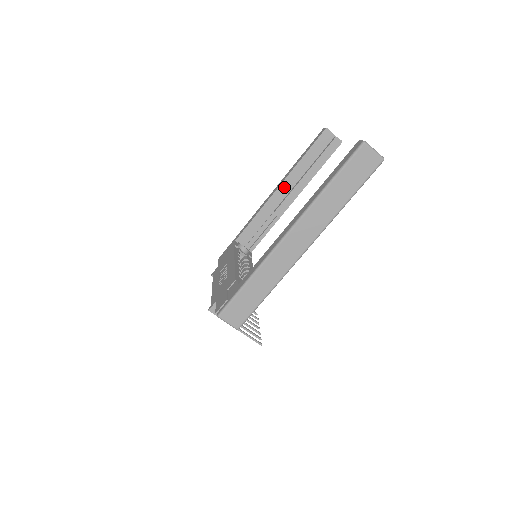
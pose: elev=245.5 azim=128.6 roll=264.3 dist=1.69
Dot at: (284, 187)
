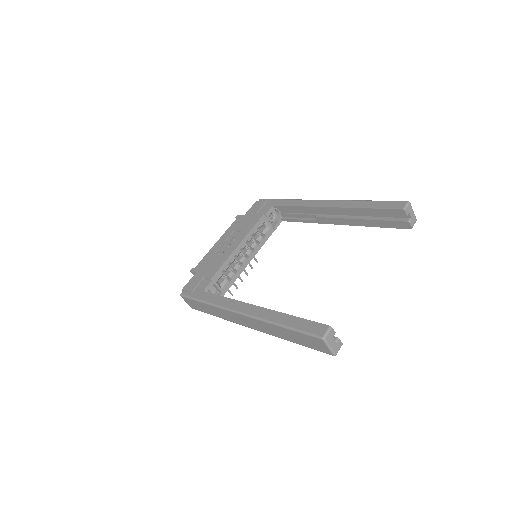
Dot at: (334, 211)
